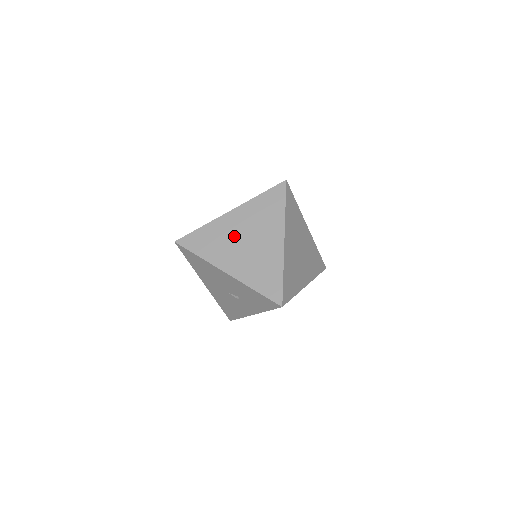
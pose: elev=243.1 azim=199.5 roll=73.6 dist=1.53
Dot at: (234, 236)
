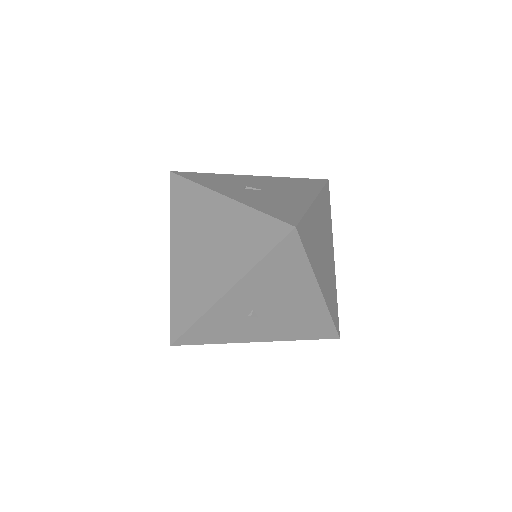
Dot at: (249, 313)
